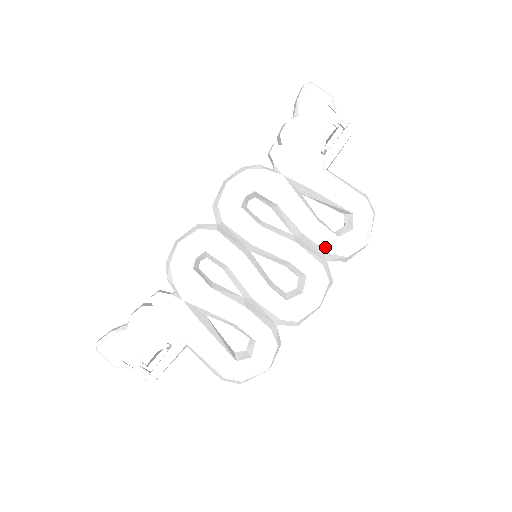
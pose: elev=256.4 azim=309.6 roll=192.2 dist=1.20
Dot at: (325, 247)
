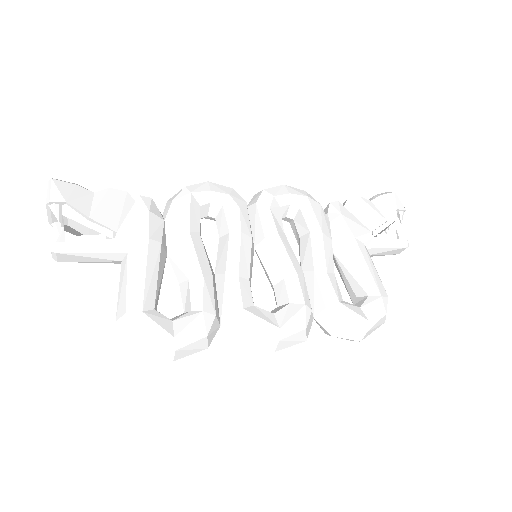
Dot at: (325, 296)
